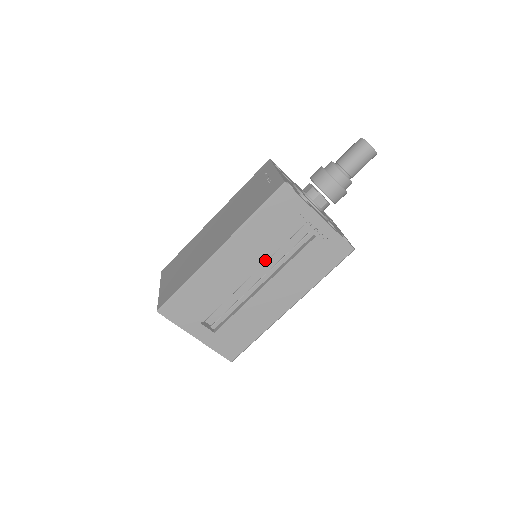
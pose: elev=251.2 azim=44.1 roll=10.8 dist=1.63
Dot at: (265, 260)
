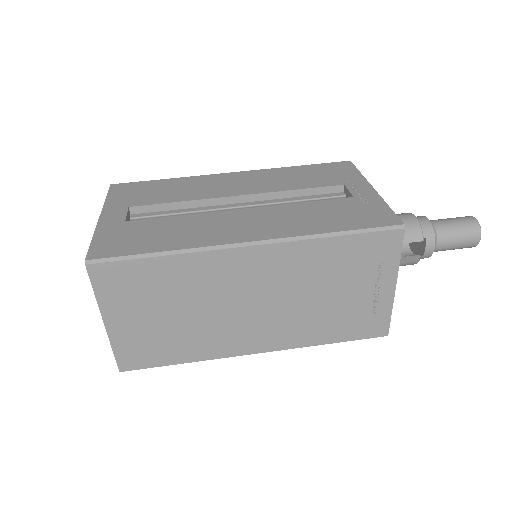
Dot at: (270, 202)
